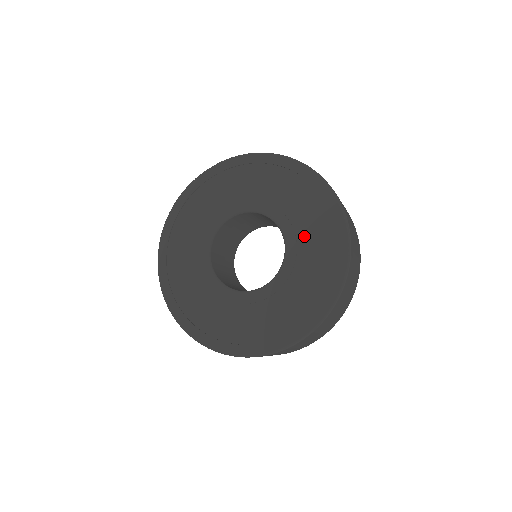
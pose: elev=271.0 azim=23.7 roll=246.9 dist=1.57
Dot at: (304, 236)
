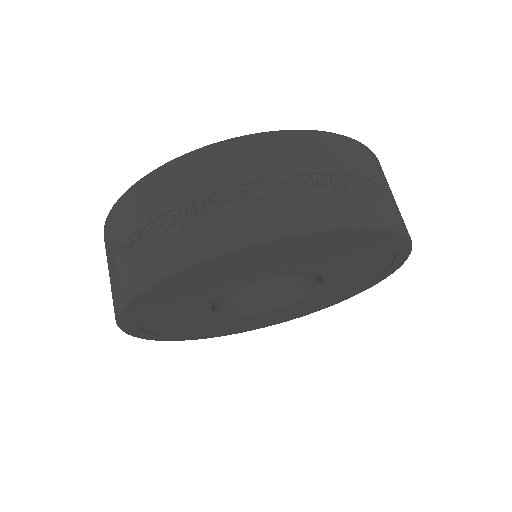
Dot at: (332, 291)
